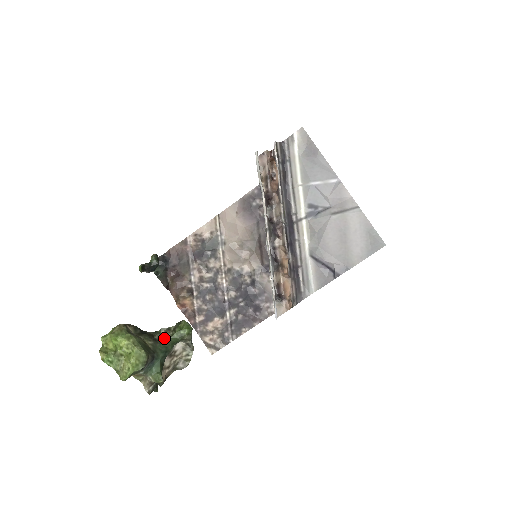
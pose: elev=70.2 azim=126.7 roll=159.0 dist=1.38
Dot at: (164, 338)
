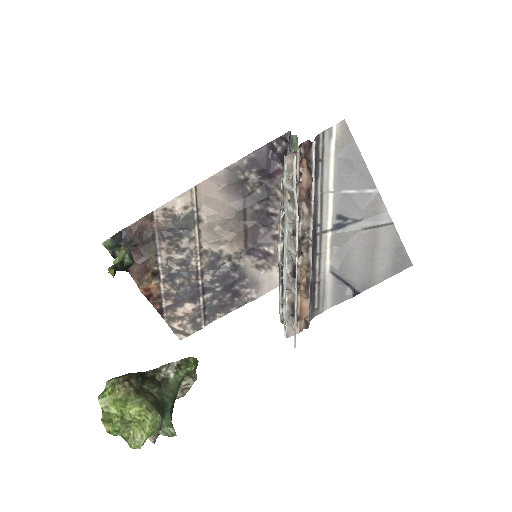
Dot at: (167, 378)
